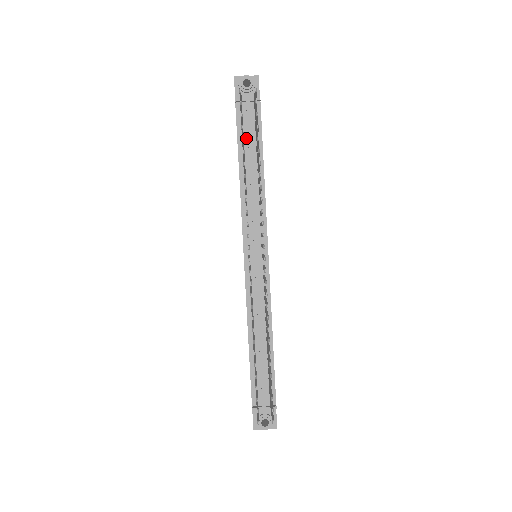
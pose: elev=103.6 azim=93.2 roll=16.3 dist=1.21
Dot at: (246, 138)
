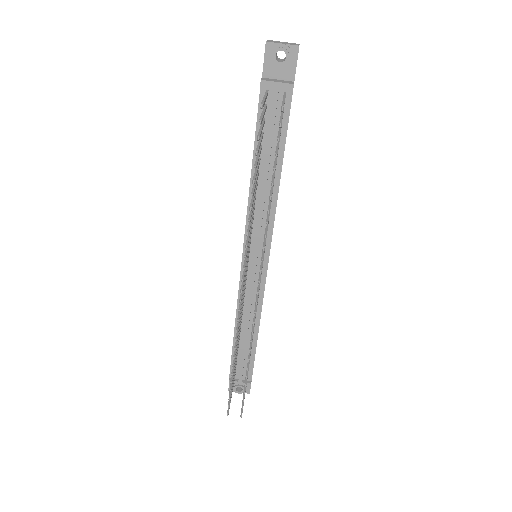
Dot at: (267, 132)
